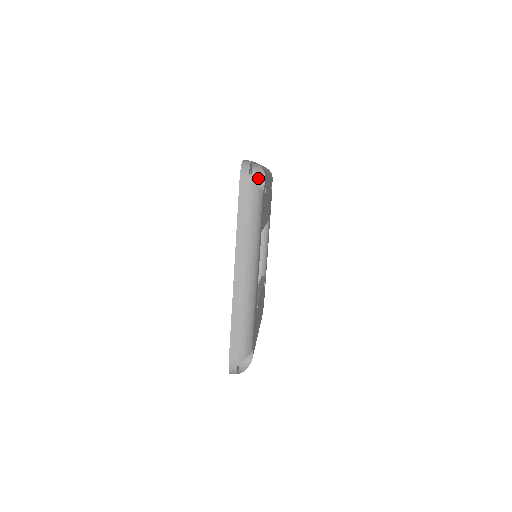
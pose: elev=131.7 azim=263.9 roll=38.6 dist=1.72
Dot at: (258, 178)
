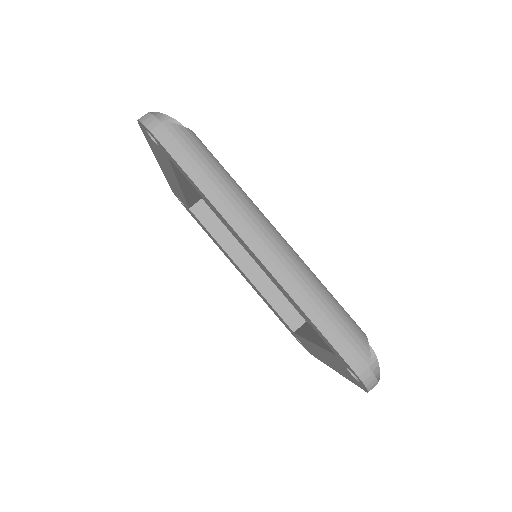
Dot at: occluded
